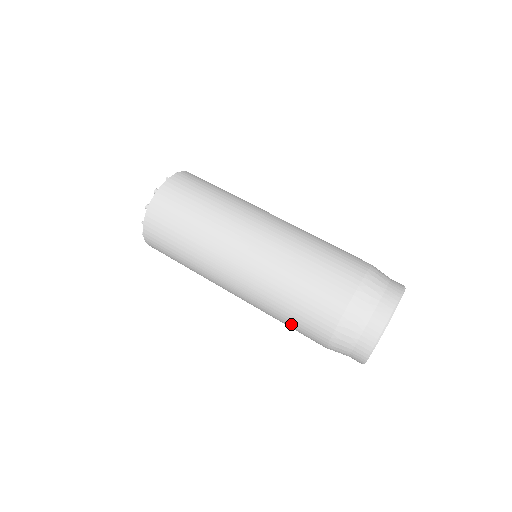
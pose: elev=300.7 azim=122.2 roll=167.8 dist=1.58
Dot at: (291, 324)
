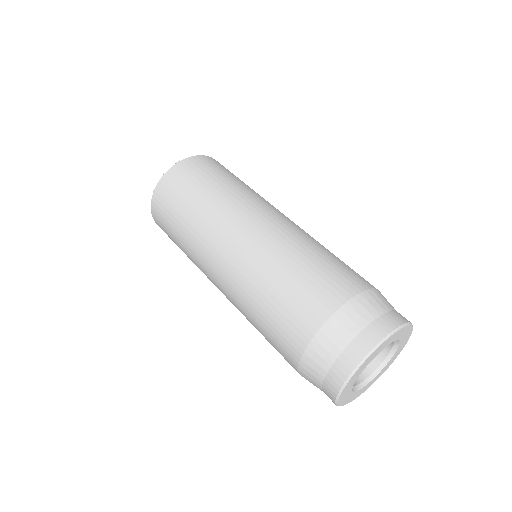
Dot at: occluded
